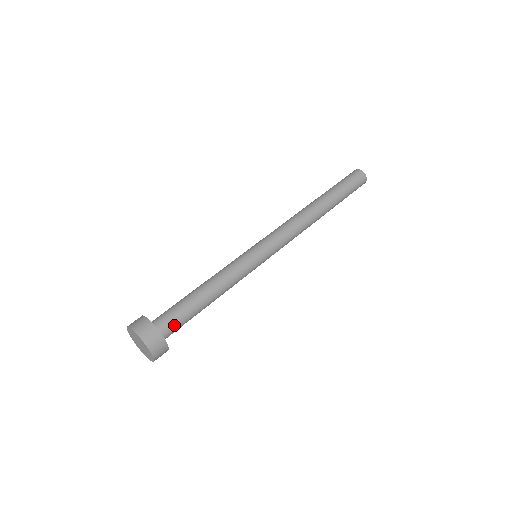
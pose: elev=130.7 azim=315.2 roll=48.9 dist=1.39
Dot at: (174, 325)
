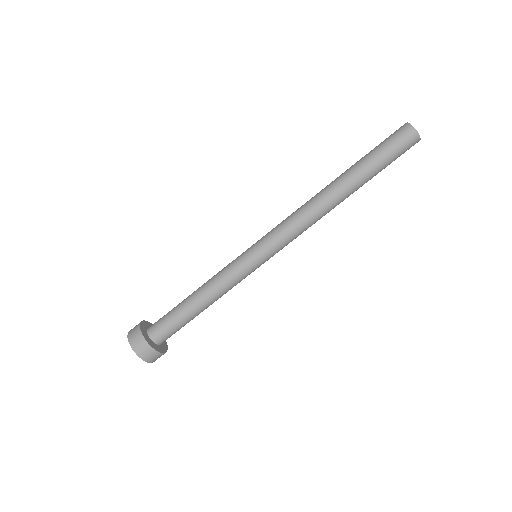
Dot at: (167, 334)
